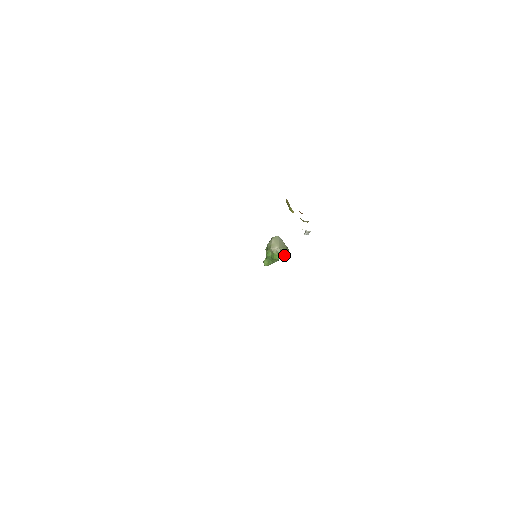
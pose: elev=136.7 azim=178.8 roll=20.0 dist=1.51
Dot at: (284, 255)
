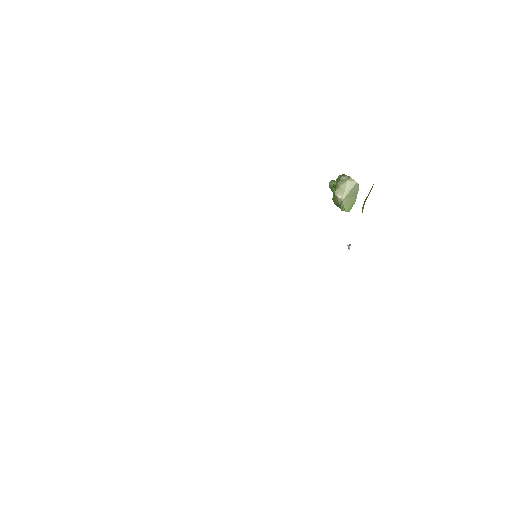
Dot at: occluded
